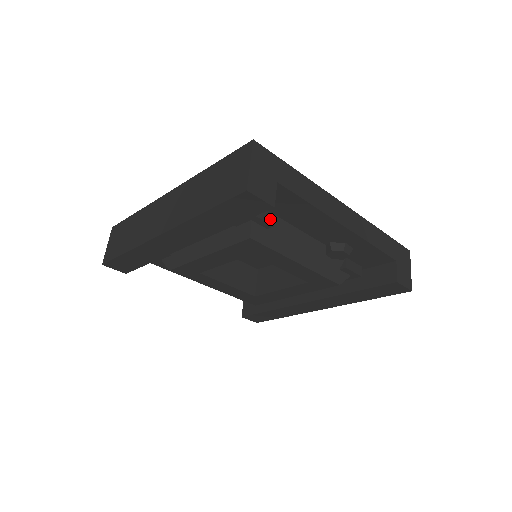
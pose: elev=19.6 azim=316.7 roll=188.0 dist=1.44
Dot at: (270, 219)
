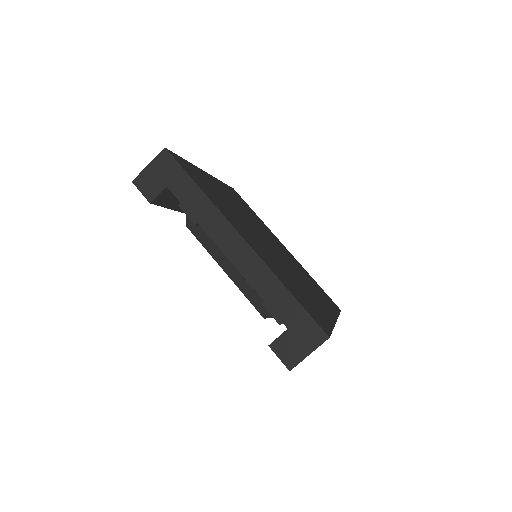
Dot at: occluded
